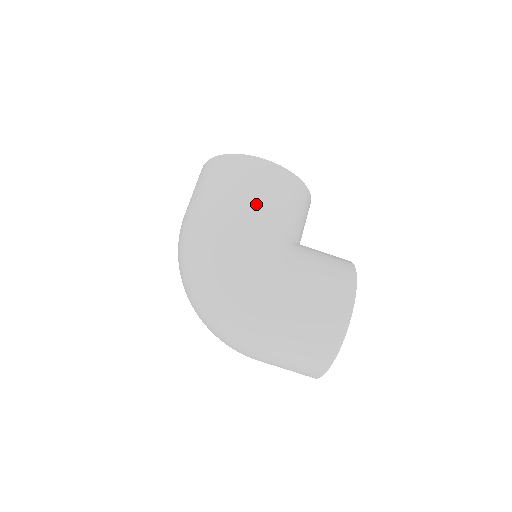
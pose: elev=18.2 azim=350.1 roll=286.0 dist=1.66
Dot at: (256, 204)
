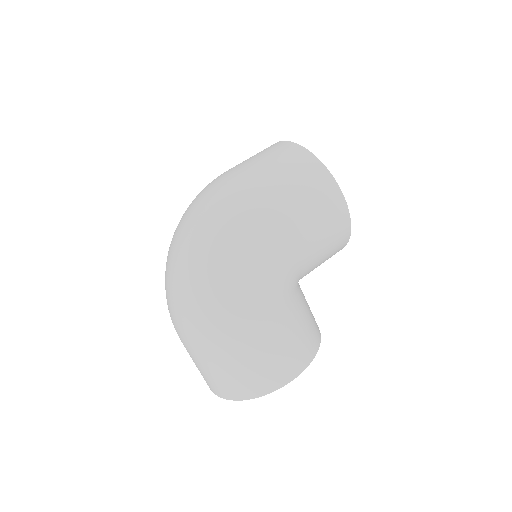
Dot at: (306, 232)
